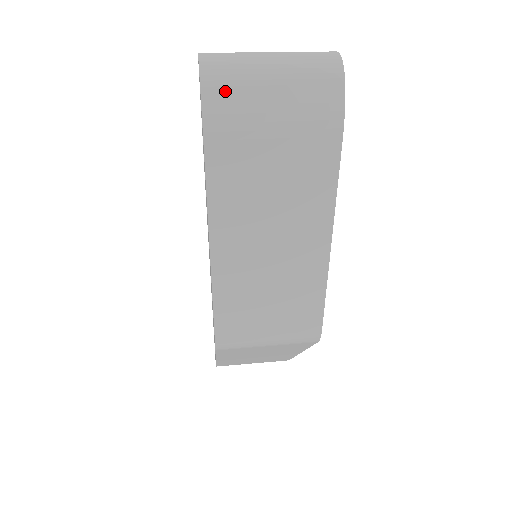
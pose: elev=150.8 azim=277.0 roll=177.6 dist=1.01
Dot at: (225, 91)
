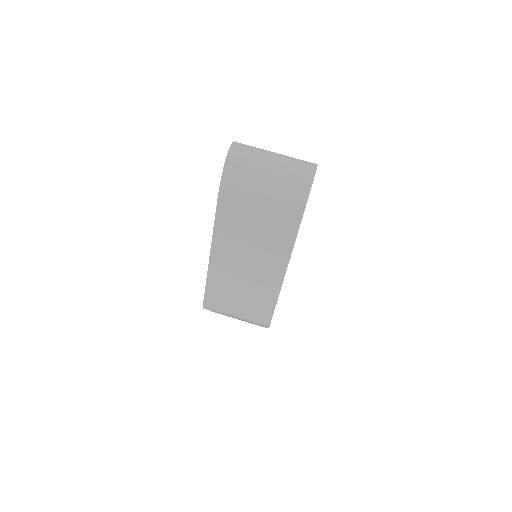
Dot at: (237, 174)
